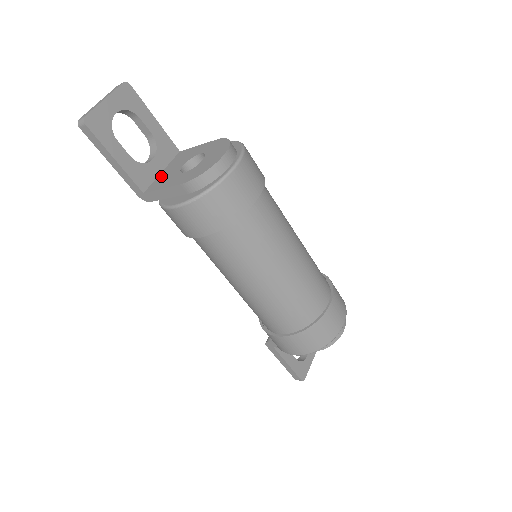
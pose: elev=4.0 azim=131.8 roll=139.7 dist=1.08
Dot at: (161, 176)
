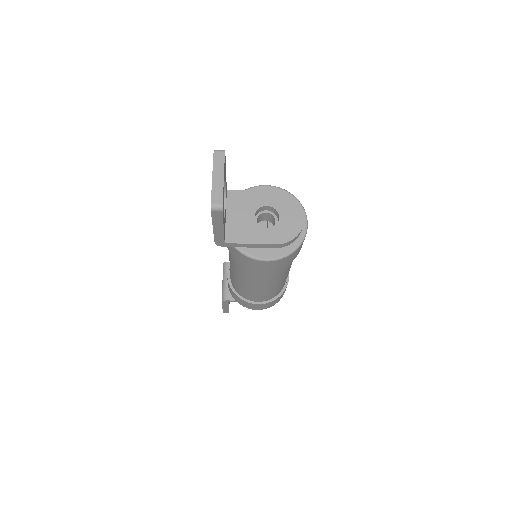
Dot at: (232, 224)
